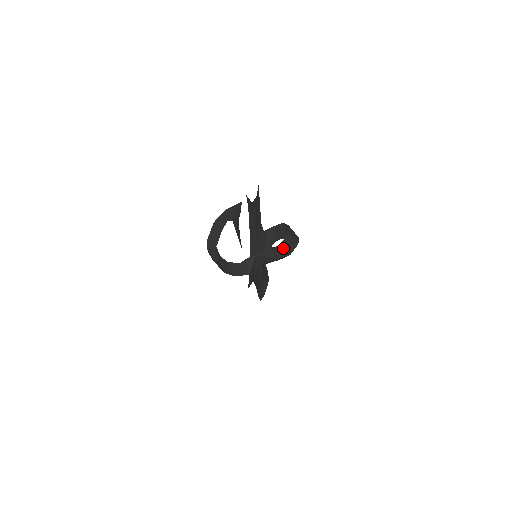
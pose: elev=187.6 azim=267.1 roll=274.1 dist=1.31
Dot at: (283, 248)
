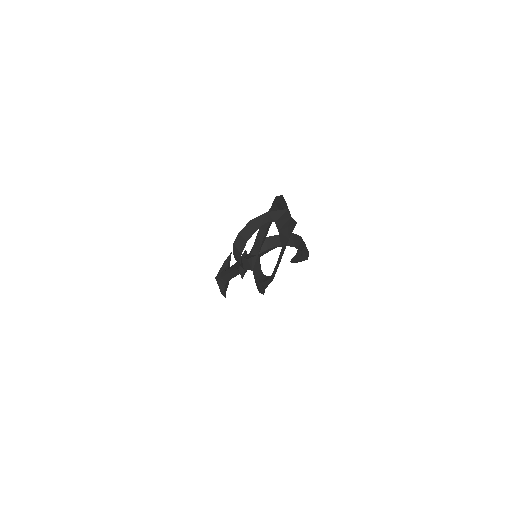
Dot at: (304, 253)
